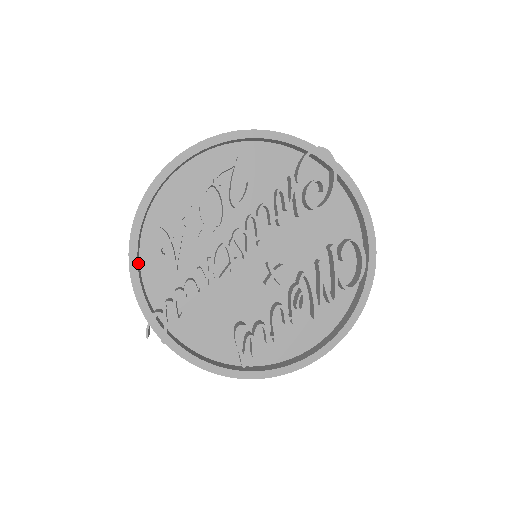
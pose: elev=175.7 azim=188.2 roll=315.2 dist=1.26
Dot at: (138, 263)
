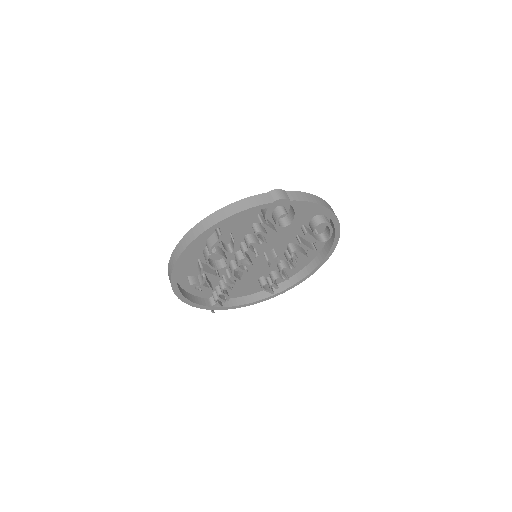
Dot at: (187, 297)
